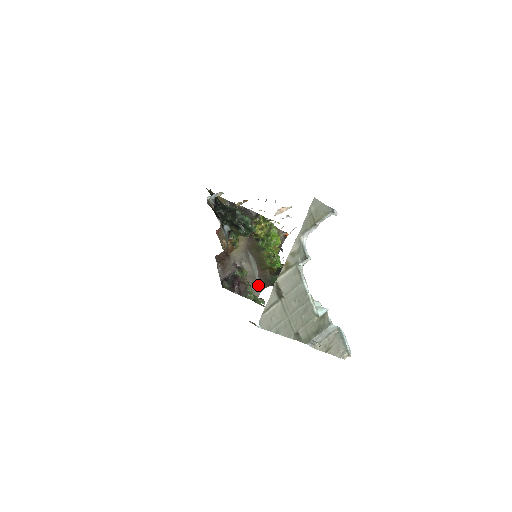
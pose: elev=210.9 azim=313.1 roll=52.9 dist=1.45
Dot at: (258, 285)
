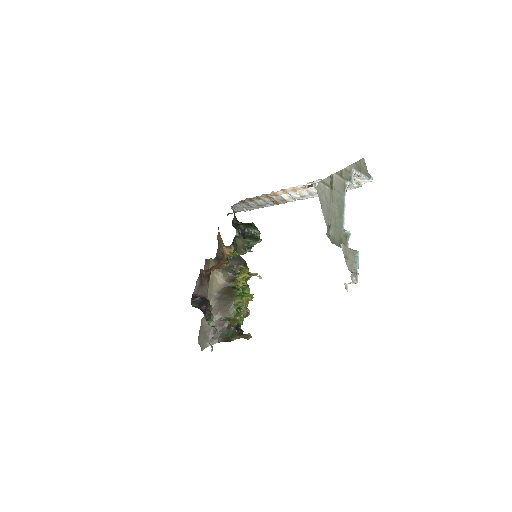
Dot at: occluded
